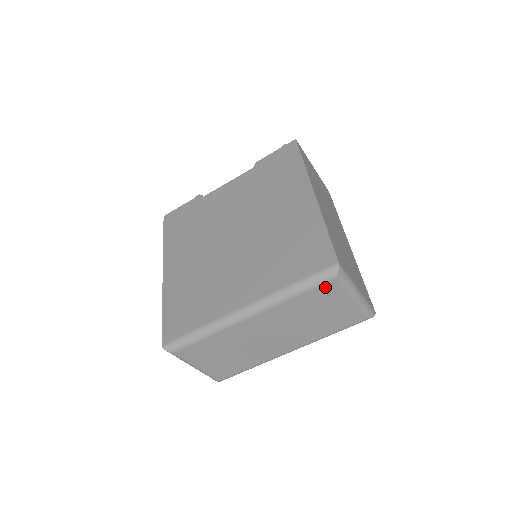
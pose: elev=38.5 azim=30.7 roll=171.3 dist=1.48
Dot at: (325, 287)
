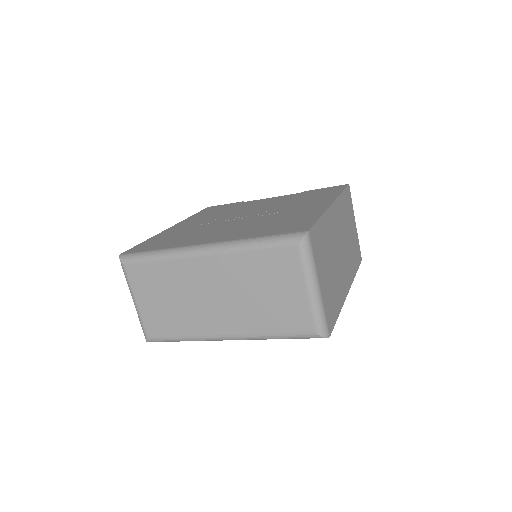
Dot at: (284, 253)
